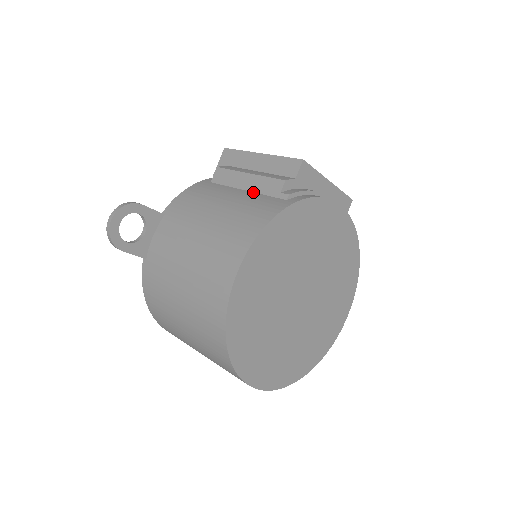
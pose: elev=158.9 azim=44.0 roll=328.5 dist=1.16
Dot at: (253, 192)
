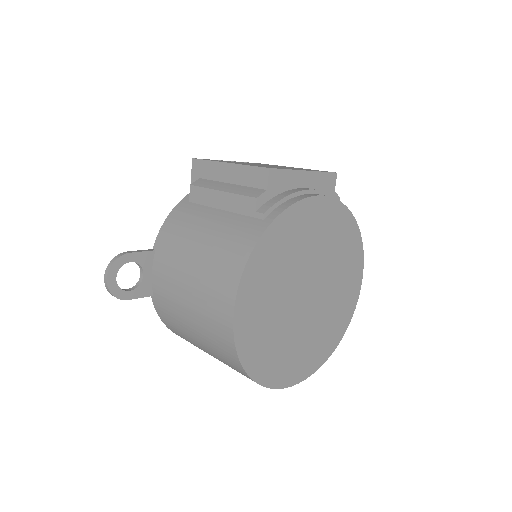
Dot at: (230, 212)
